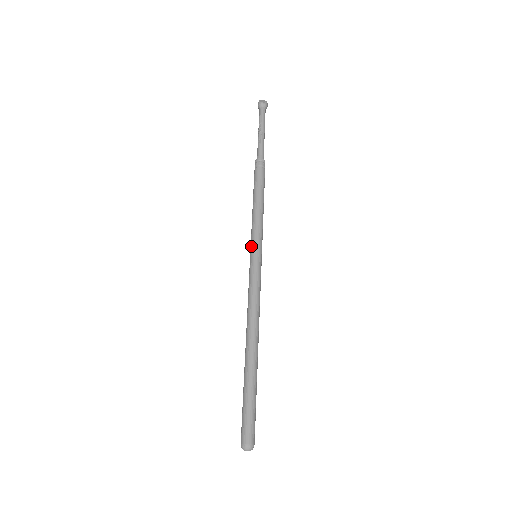
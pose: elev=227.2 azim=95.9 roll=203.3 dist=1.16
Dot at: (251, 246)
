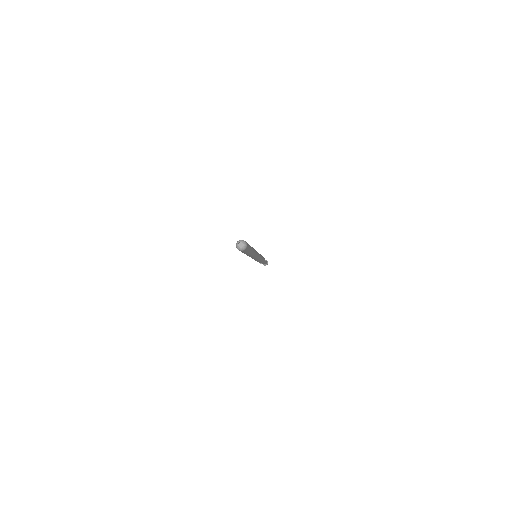
Dot at: occluded
